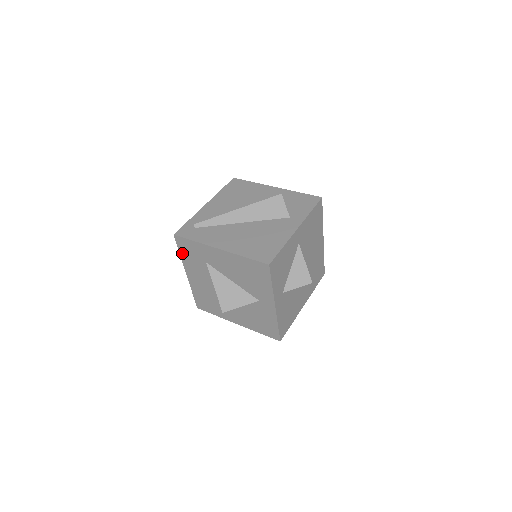
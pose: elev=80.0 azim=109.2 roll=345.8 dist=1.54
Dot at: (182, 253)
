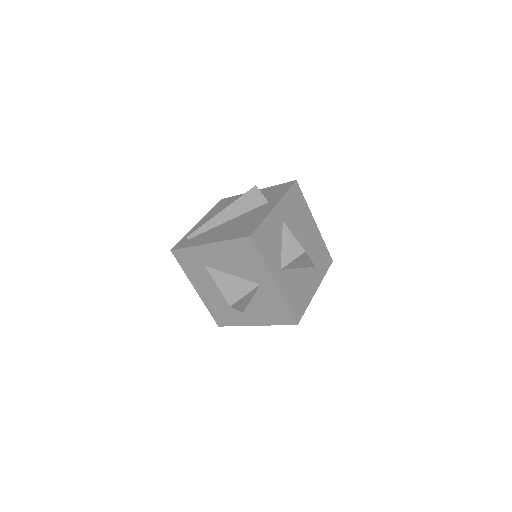
Dot at: (184, 267)
